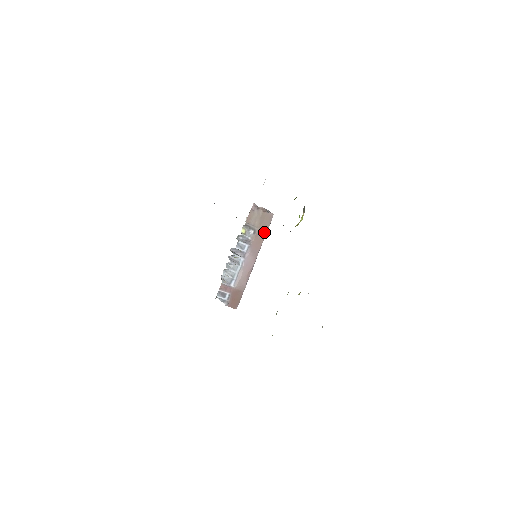
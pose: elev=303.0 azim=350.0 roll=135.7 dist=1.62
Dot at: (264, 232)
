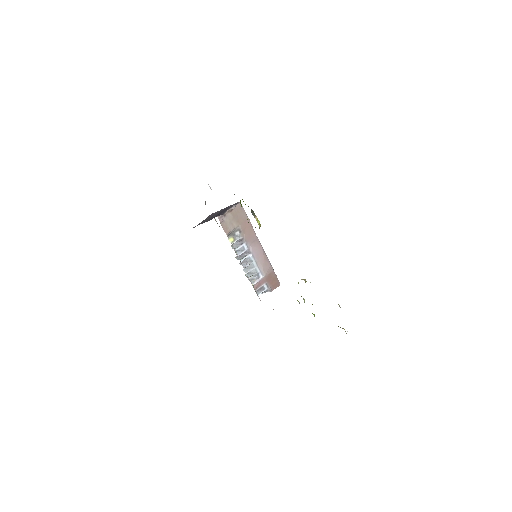
Dot at: (246, 222)
